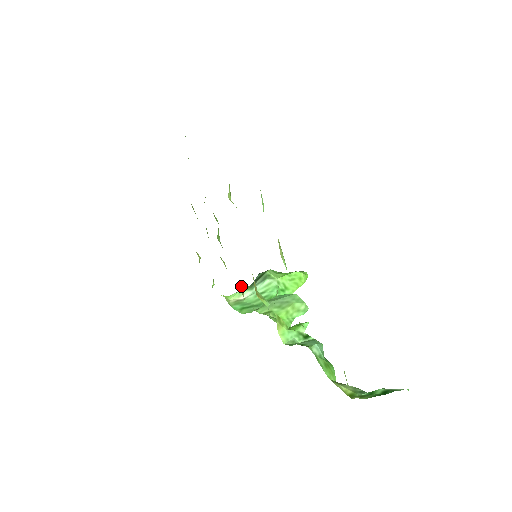
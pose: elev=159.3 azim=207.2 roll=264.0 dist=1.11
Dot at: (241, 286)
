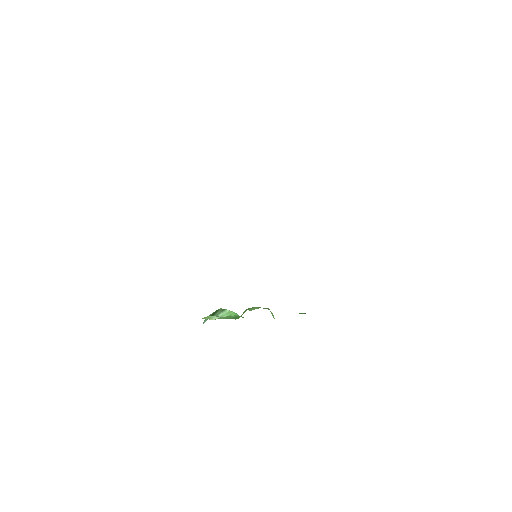
Dot at: occluded
